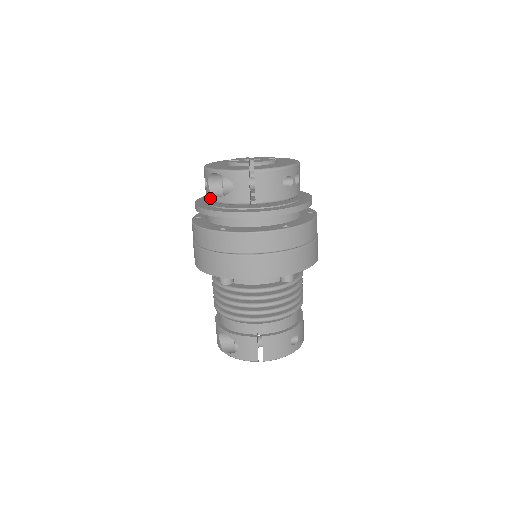
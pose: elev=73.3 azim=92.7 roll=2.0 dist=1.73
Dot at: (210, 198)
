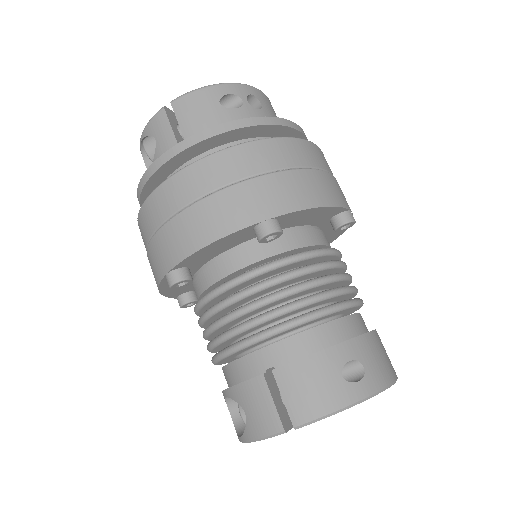
Dot at: occluded
